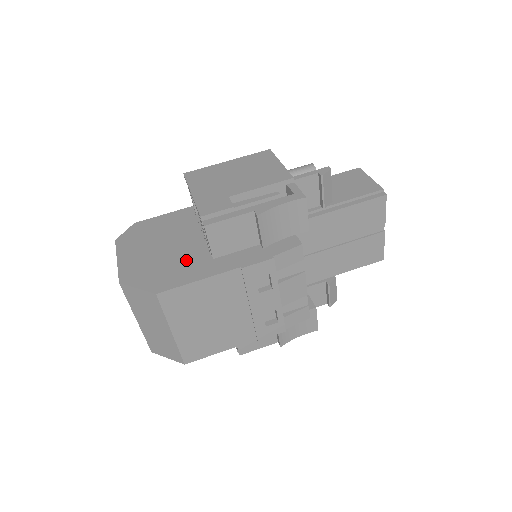
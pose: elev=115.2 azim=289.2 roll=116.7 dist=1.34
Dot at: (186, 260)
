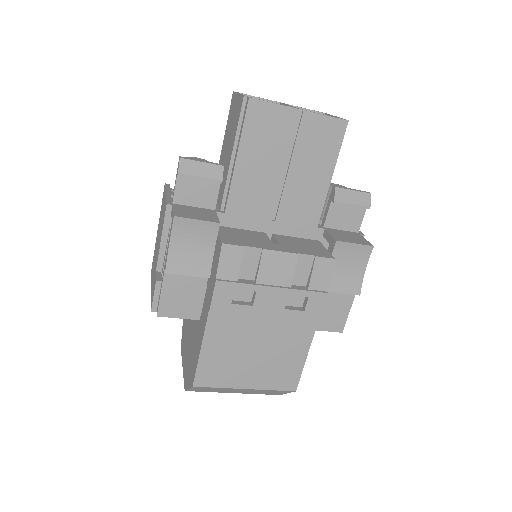
Dot at: (195, 335)
